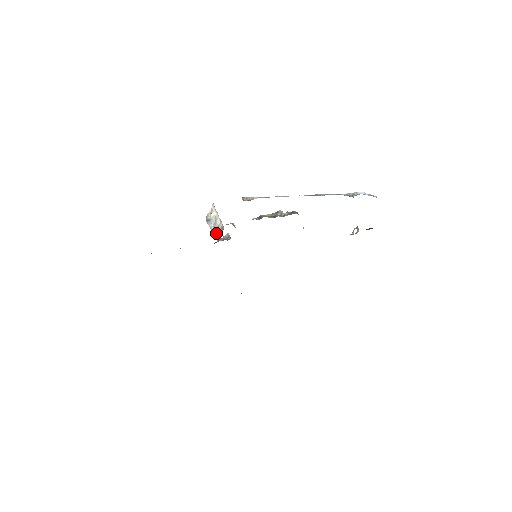
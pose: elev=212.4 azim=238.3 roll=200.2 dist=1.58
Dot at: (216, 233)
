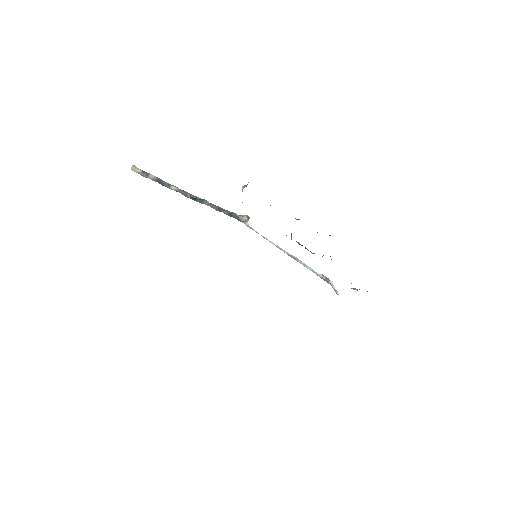
Dot at: occluded
